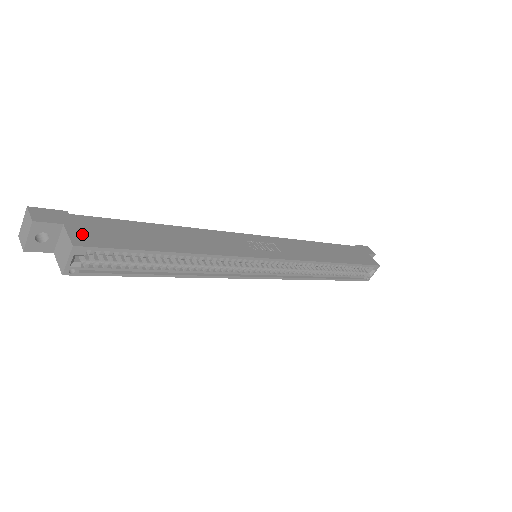
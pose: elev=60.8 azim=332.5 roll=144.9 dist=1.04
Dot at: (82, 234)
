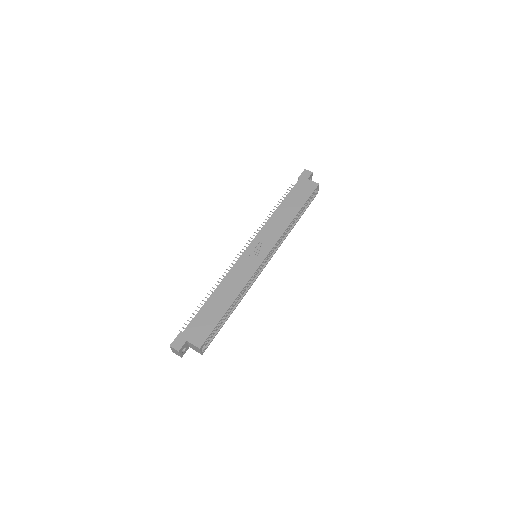
Dot at: (196, 339)
